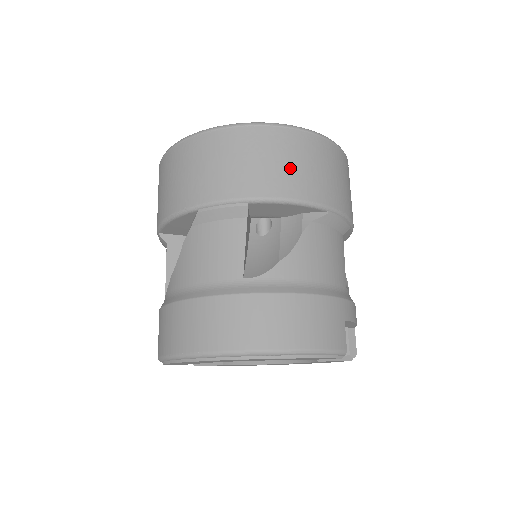
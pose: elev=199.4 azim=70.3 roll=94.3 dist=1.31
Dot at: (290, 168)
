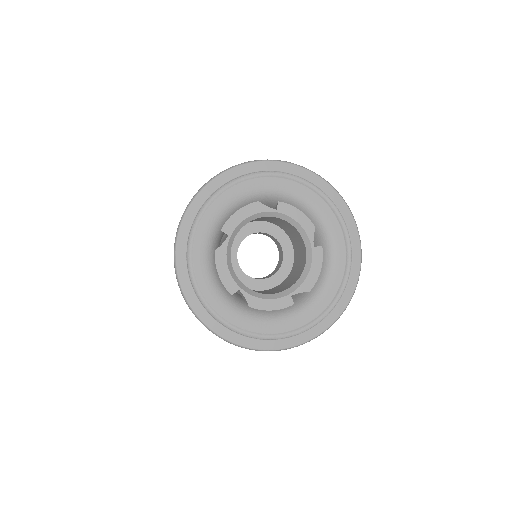
Dot at: occluded
